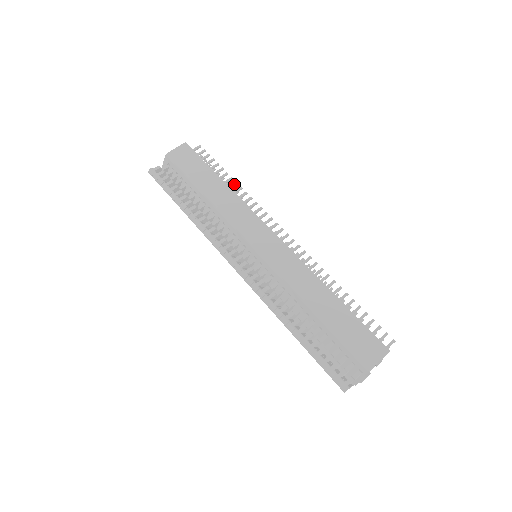
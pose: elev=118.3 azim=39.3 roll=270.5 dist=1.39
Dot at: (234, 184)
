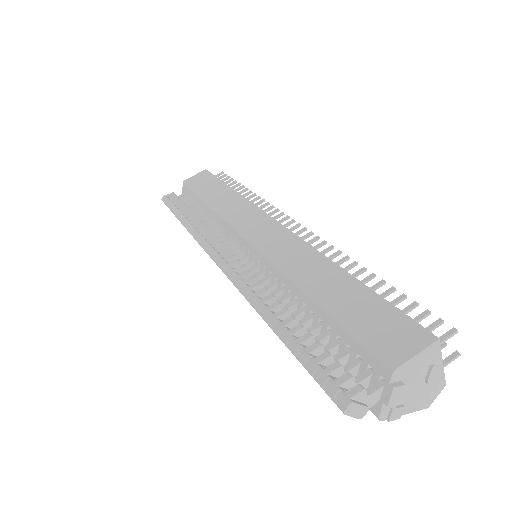
Dot at: (247, 193)
